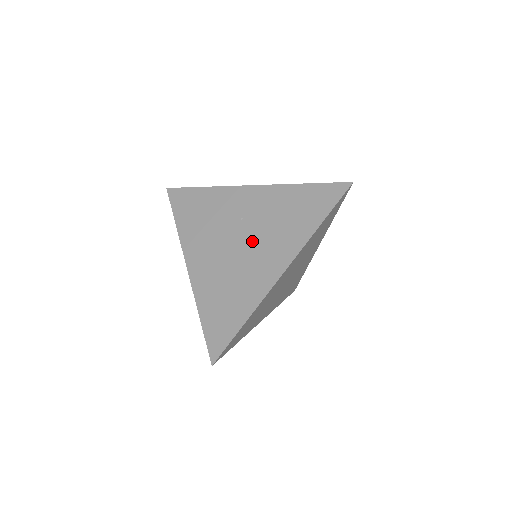
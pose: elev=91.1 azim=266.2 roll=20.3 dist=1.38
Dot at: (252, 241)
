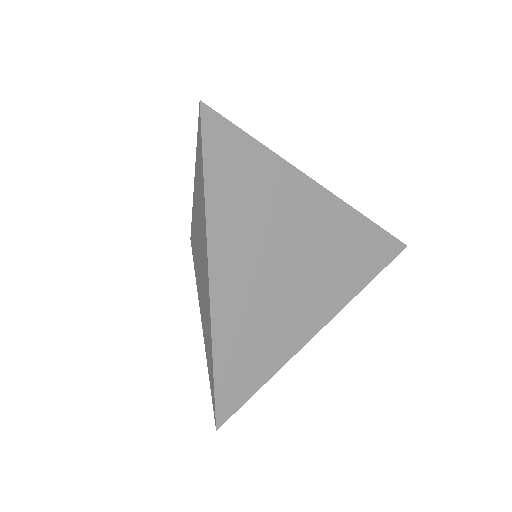
Dot at: occluded
